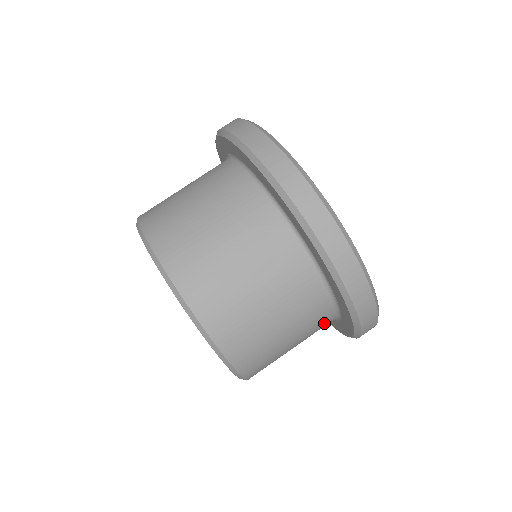
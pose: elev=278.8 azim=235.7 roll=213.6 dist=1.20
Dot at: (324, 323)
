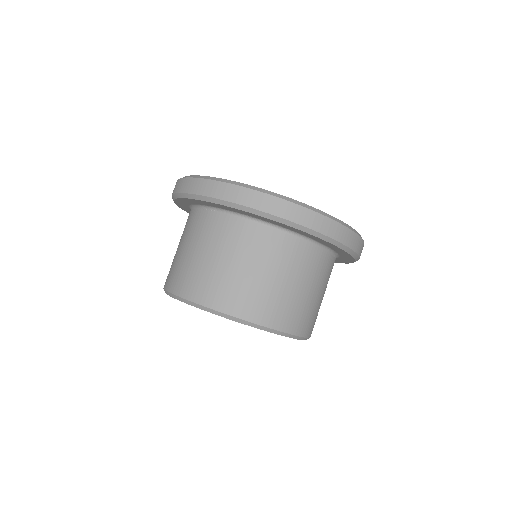
Dot at: (294, 248)
